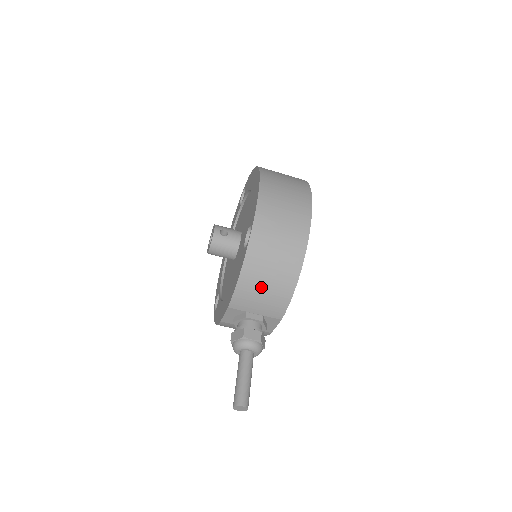
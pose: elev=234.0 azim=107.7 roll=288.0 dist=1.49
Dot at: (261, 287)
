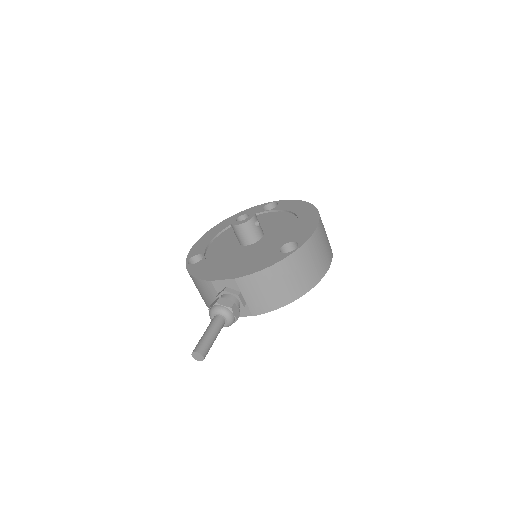
Dot at: (270, 286)
